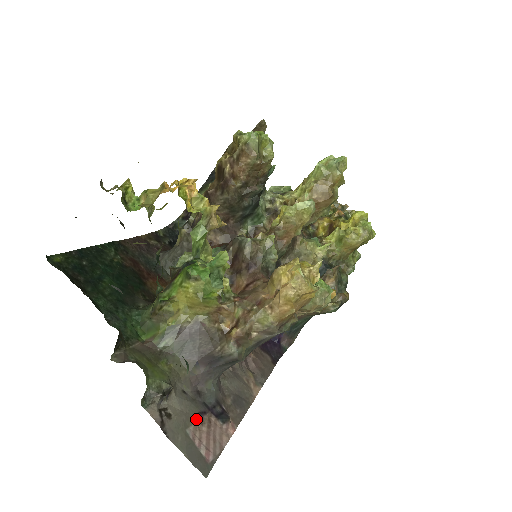
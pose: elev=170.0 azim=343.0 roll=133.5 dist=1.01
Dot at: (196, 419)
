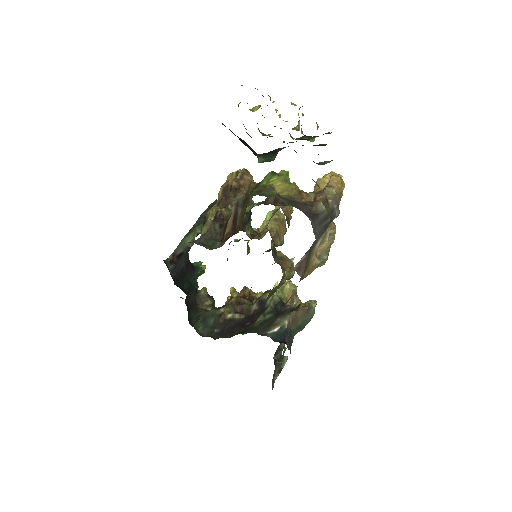
Dot at: occluded
